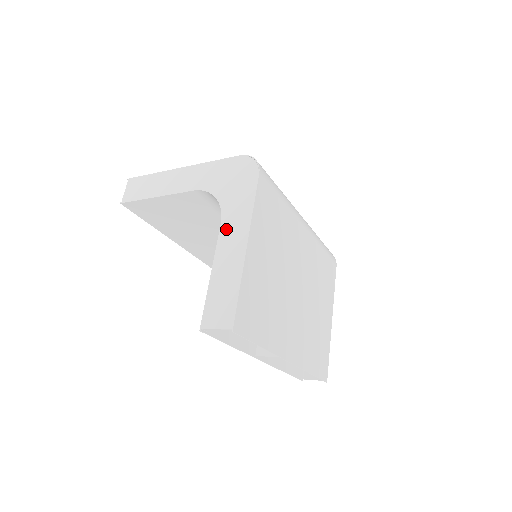
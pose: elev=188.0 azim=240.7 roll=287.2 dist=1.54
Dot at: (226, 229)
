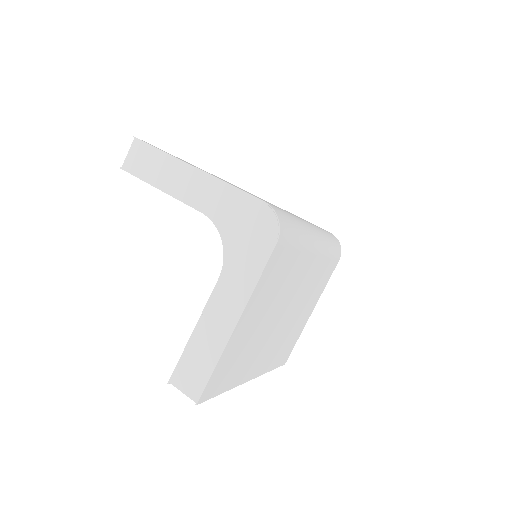
Dot at: (221, 291)
